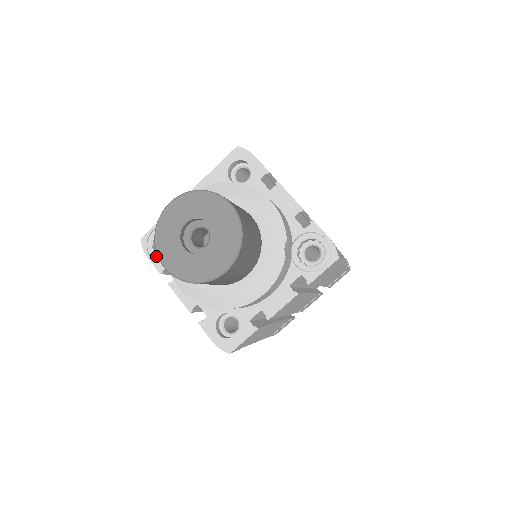
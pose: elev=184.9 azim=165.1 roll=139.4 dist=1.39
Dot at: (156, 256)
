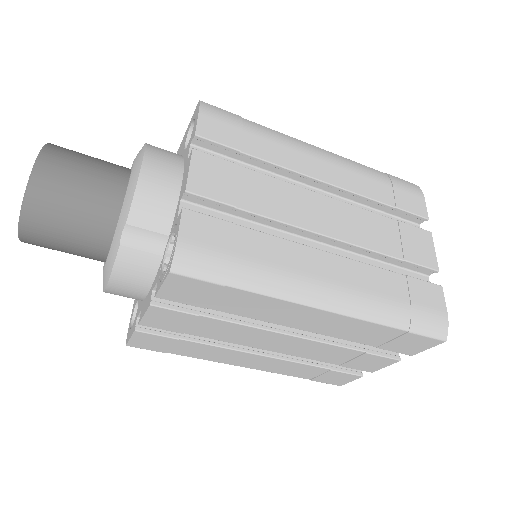
Dot at: occluded
